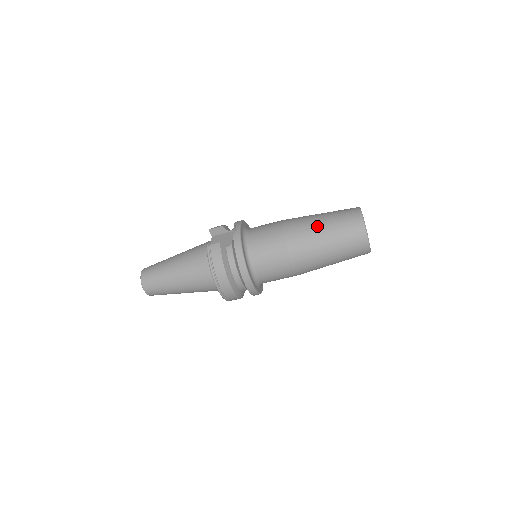
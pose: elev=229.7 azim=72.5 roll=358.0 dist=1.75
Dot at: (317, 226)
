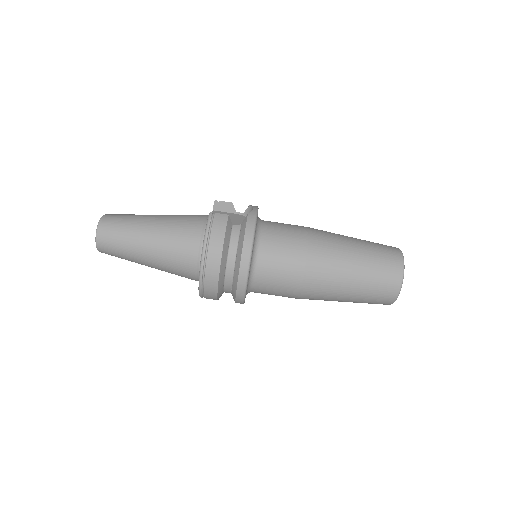
Dot at: (350, 246)
